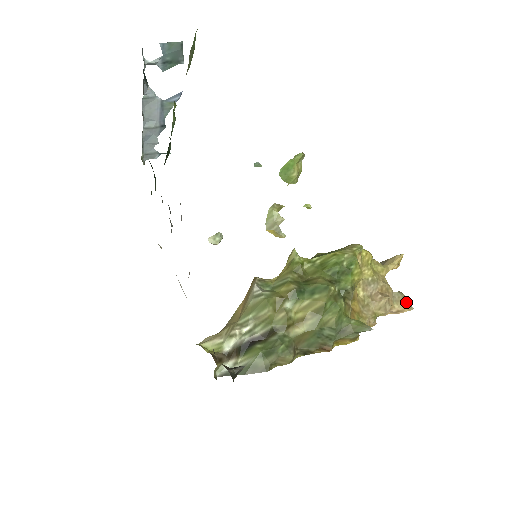
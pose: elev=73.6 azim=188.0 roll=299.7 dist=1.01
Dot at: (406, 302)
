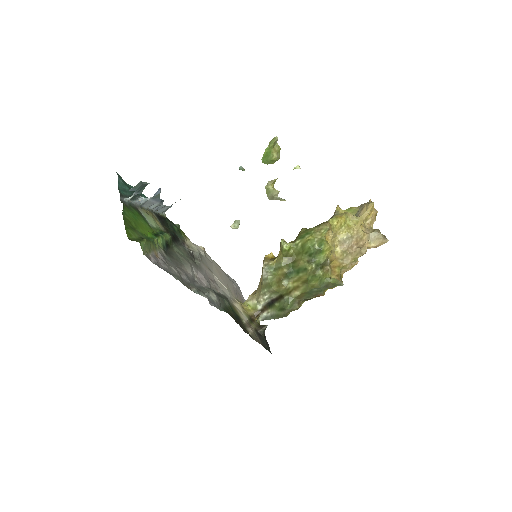
Dot at: (381, 239)
